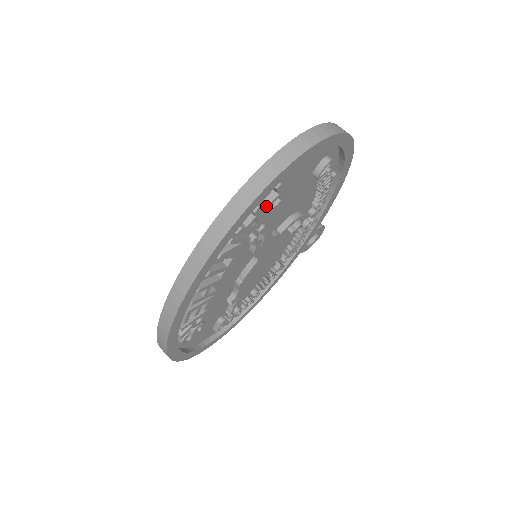
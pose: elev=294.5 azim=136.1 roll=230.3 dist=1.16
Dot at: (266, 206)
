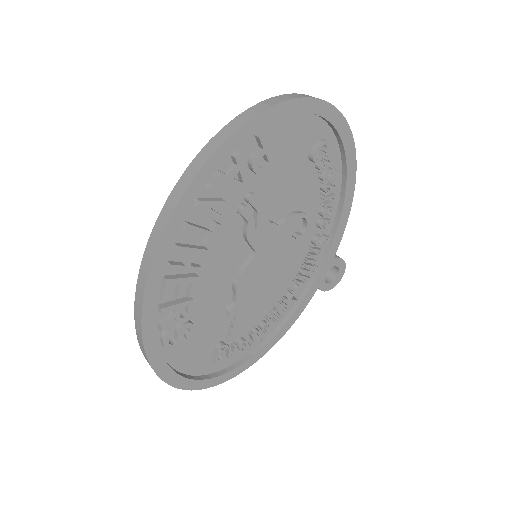
Dot at: (251, 161)
